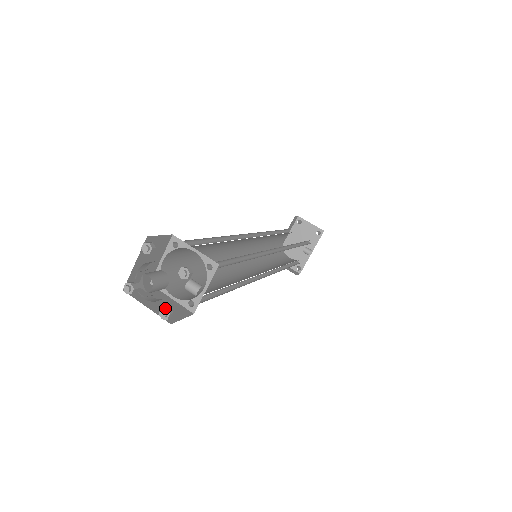
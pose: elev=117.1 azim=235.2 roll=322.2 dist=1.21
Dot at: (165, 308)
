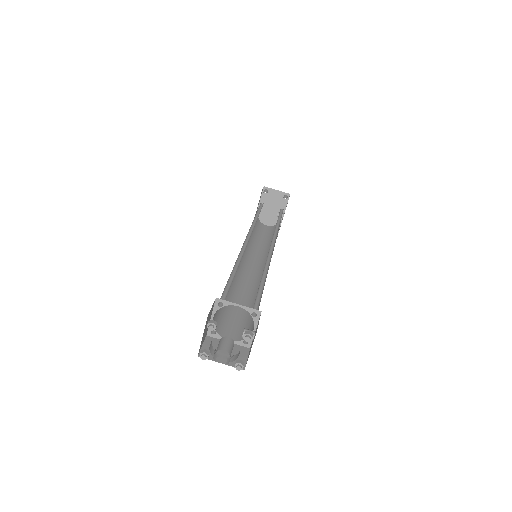
Dot at: (239, 363)
